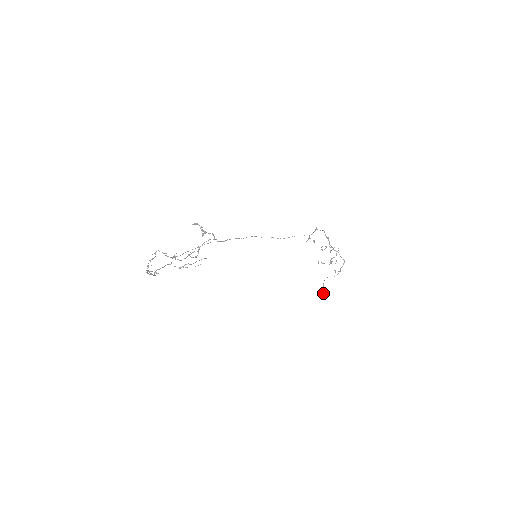
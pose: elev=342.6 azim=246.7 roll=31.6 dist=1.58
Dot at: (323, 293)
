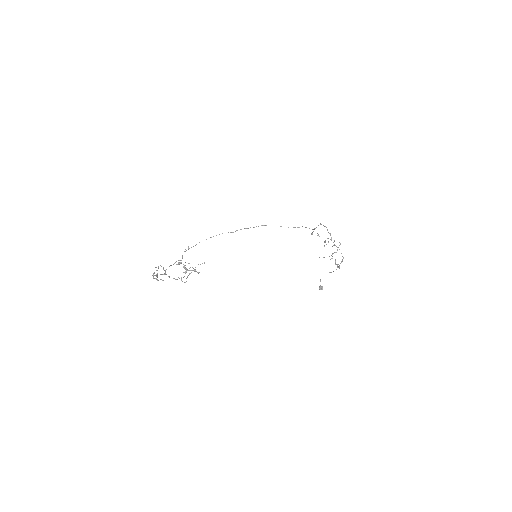
Dot at: (319, 288)
